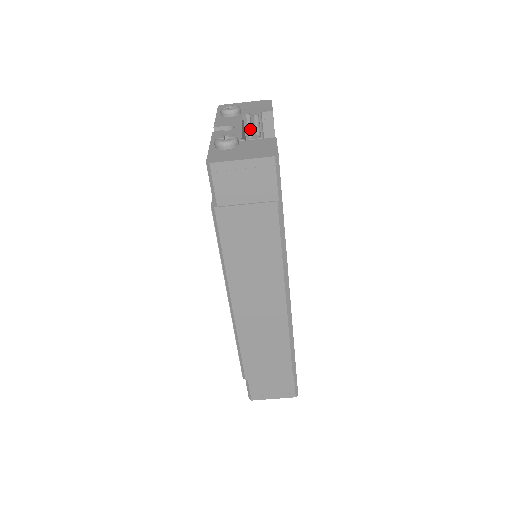
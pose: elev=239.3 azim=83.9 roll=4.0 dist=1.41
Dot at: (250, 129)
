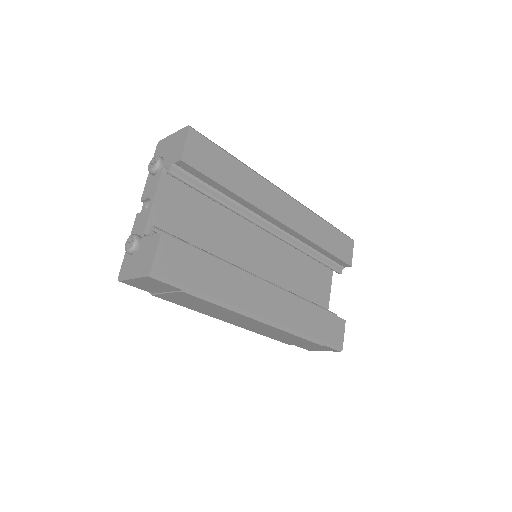
Dot at: occluded
